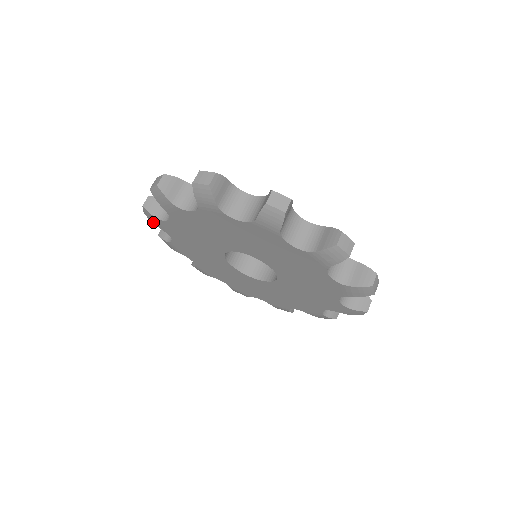
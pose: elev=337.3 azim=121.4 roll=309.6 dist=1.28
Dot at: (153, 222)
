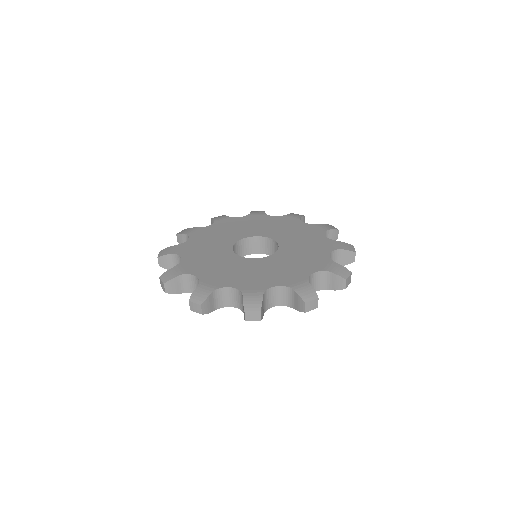
Dot at: occluded
